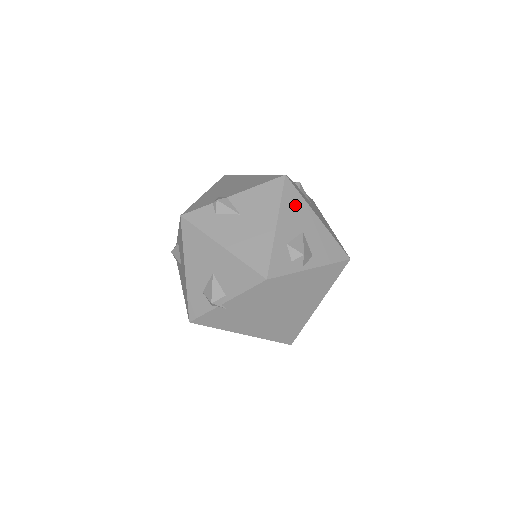
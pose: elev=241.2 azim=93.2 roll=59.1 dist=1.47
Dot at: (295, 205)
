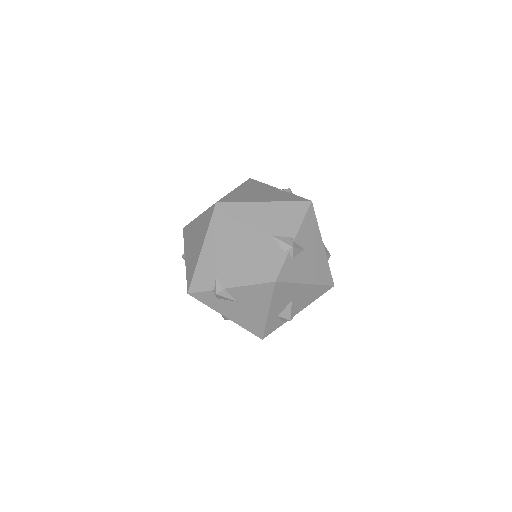
Dot at: (285, 292)
